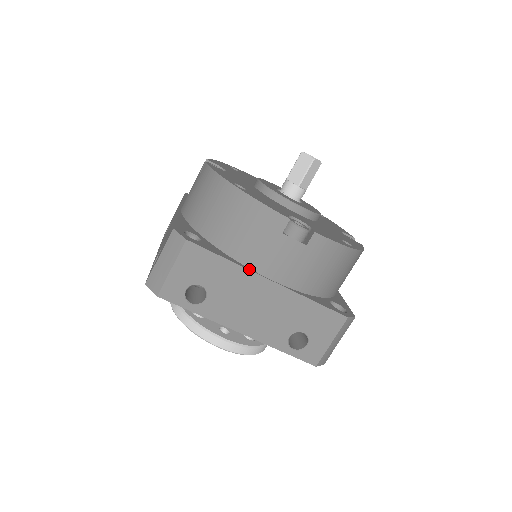
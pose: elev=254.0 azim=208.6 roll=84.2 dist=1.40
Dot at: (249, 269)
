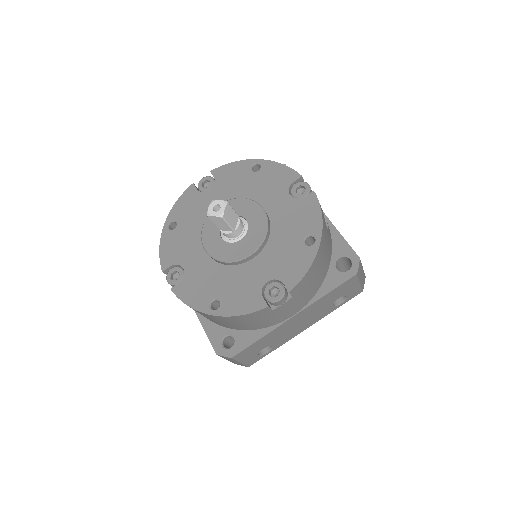
Dot at: (276, 327)
